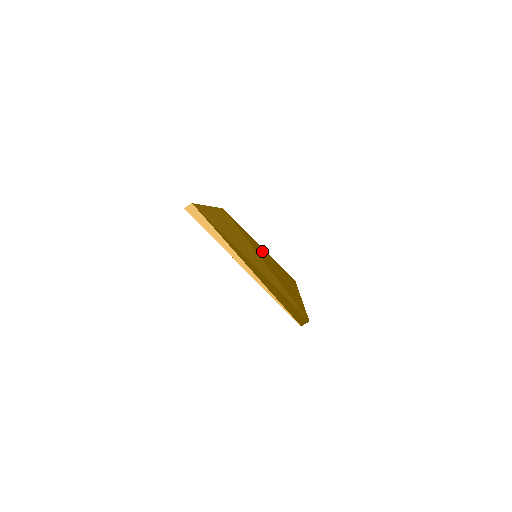
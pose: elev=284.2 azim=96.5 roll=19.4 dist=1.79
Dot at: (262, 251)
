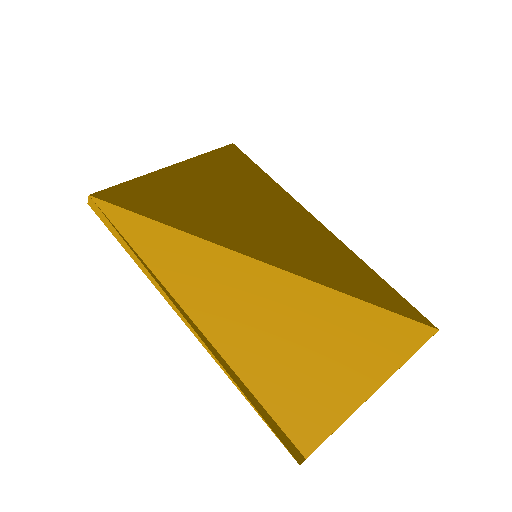
Dot at: (210, 199)
